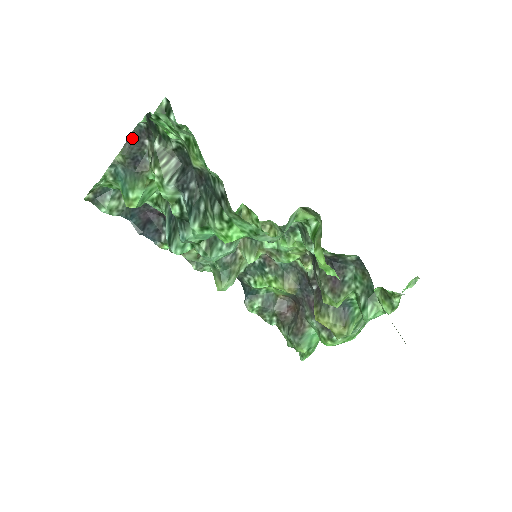
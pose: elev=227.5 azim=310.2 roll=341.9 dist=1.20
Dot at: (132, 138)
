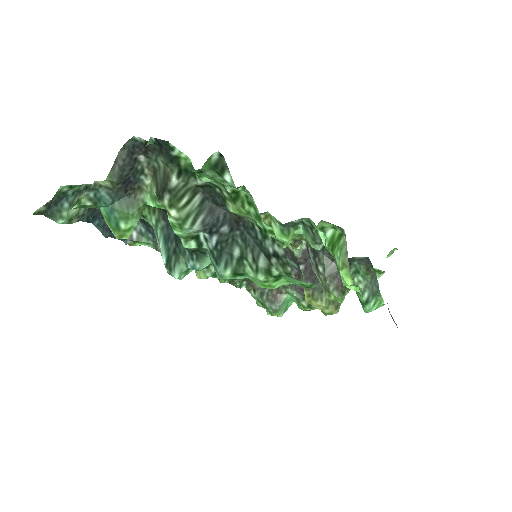
Dot at: (122, 156)
